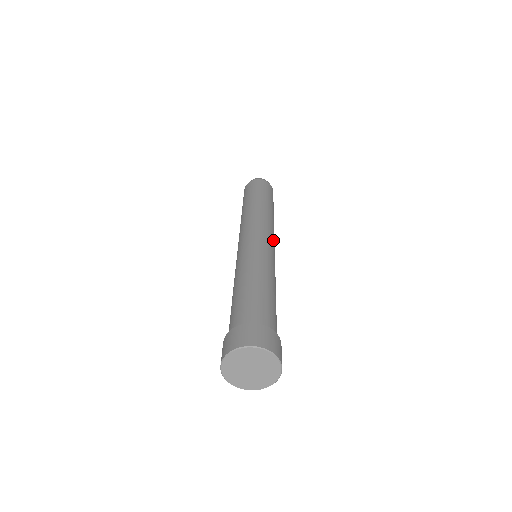
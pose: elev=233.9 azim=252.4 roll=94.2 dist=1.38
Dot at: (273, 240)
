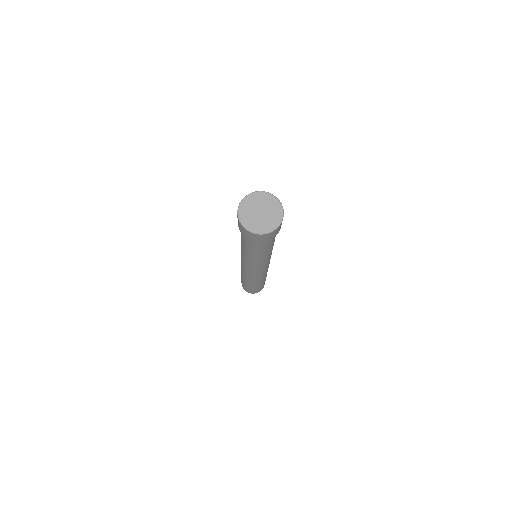
Dot at: occluded
